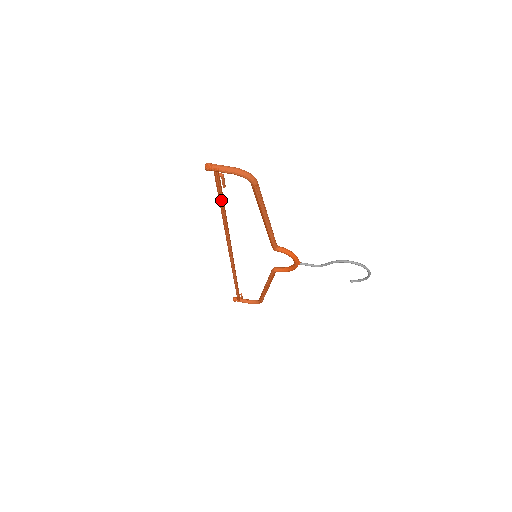
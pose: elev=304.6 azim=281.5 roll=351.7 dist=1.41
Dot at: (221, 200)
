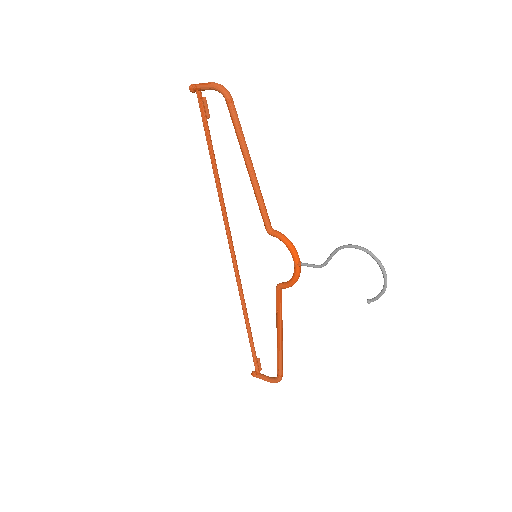
Dot at: (208, 142)
